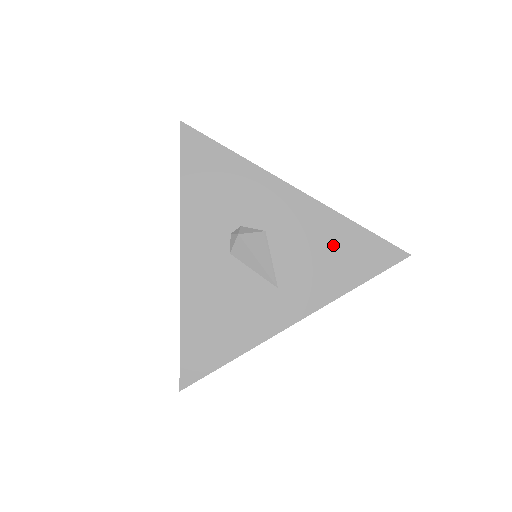
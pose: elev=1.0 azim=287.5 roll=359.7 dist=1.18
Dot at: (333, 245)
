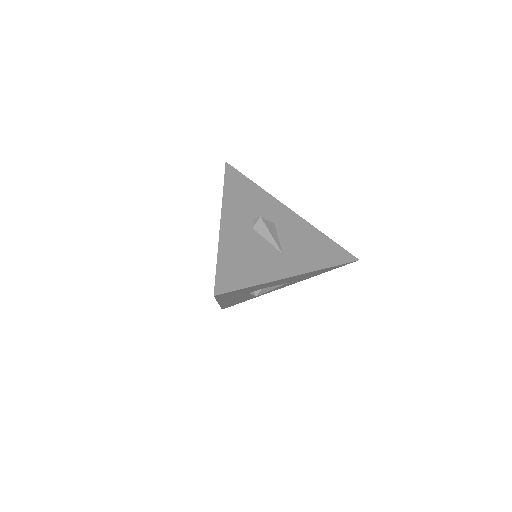
Dot at: (314, 242)
